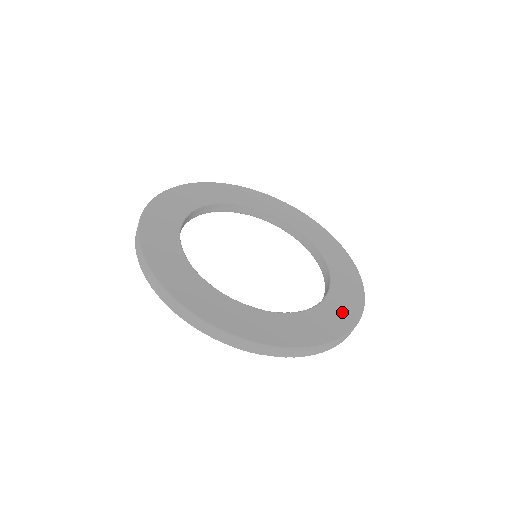
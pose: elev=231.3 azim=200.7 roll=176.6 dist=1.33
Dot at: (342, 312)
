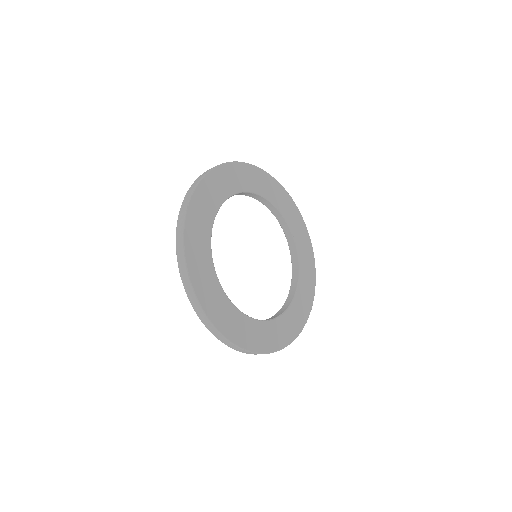
Dot at: (300, 313)
